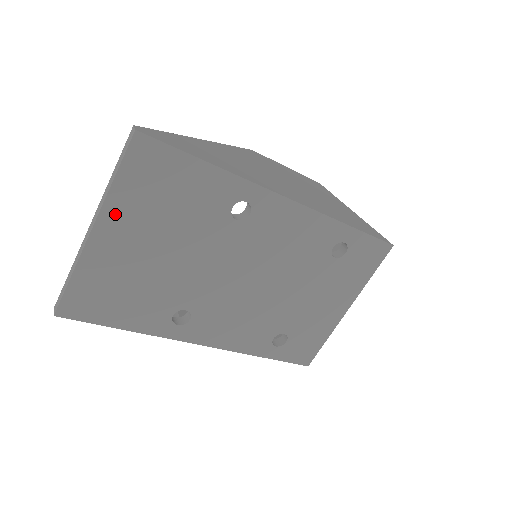
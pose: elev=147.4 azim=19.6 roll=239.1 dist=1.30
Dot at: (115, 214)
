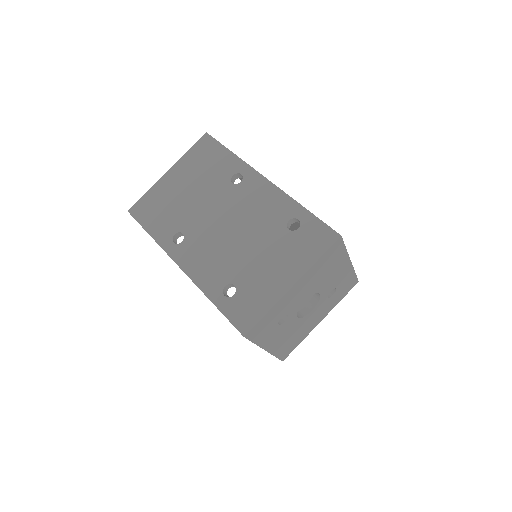
Dot at: (180, 166)
